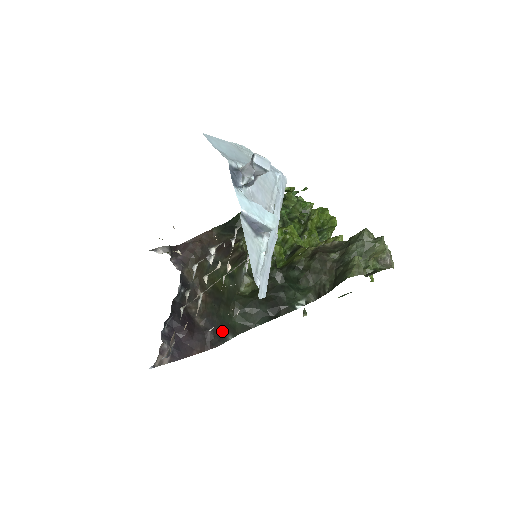
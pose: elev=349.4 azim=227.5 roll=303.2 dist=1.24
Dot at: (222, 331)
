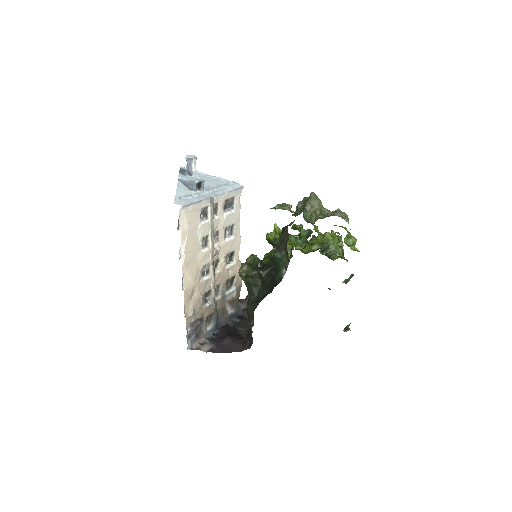
Dot at: (250, 329)
